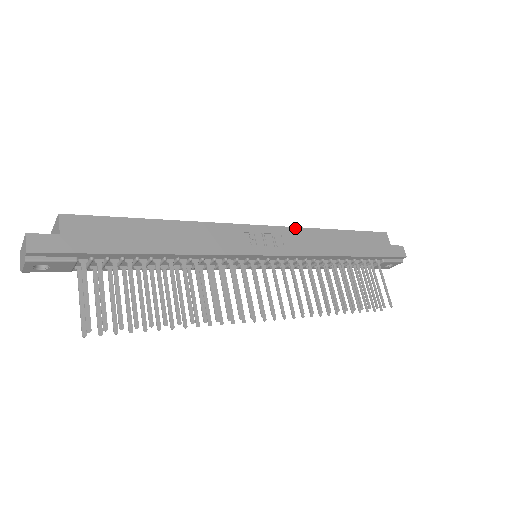
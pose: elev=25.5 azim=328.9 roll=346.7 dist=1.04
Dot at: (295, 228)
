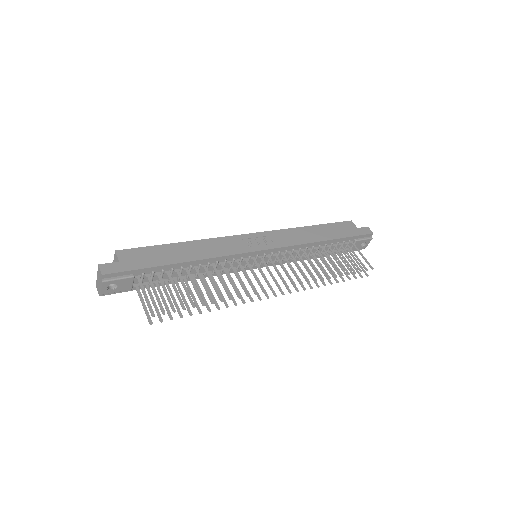
Dot at: (278, 230)
